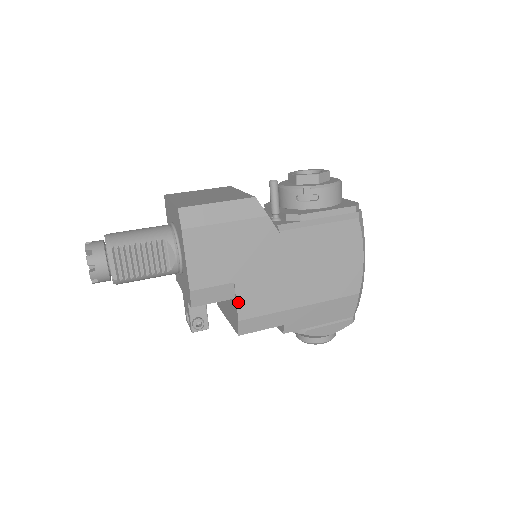
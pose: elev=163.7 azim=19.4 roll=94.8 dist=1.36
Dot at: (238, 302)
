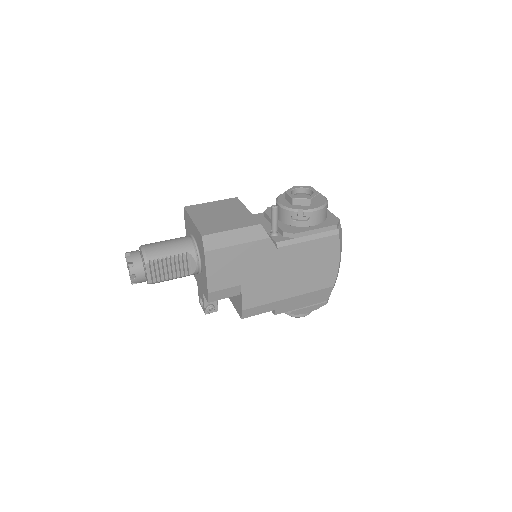
Dot at: (243, 298)
